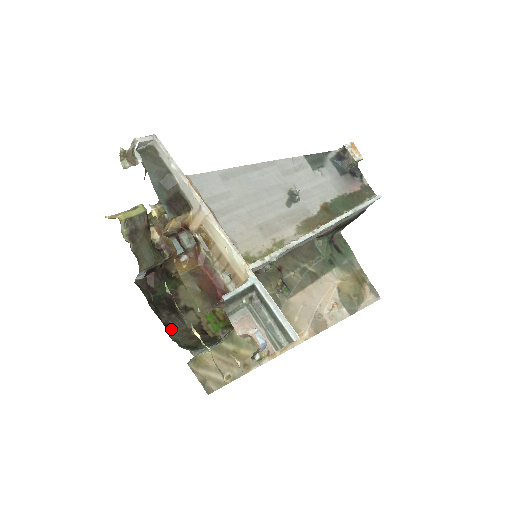
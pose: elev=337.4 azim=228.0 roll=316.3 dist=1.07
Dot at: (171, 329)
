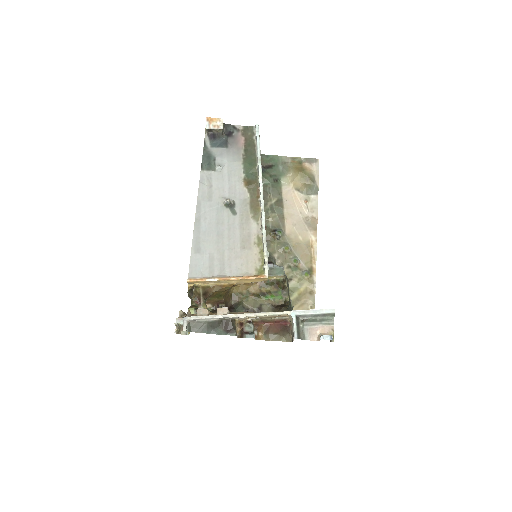
Dot at: occluded
